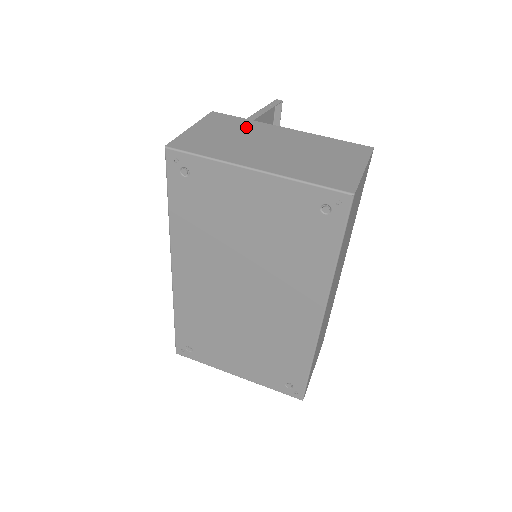
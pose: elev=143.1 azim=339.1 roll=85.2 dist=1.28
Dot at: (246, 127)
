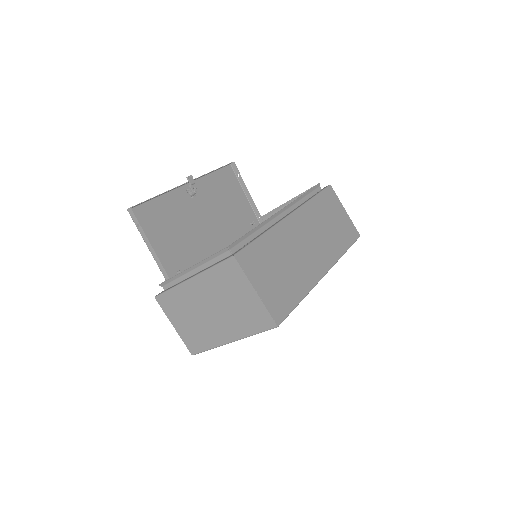
Dot at: (181, 301)
